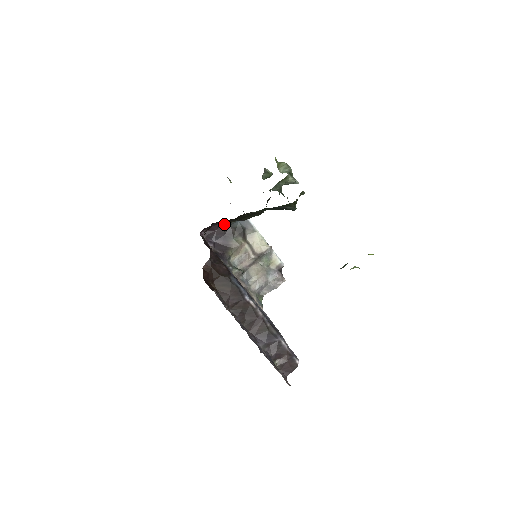
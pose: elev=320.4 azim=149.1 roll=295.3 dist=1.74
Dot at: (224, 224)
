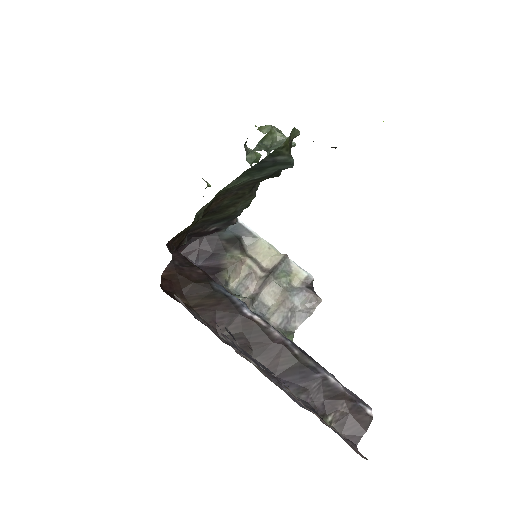
Dot at: (208, 237)
